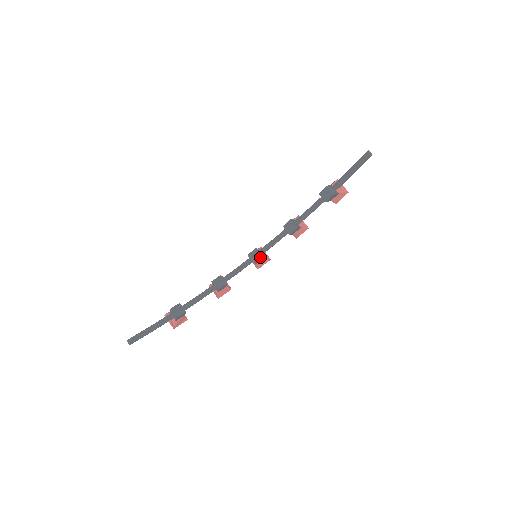
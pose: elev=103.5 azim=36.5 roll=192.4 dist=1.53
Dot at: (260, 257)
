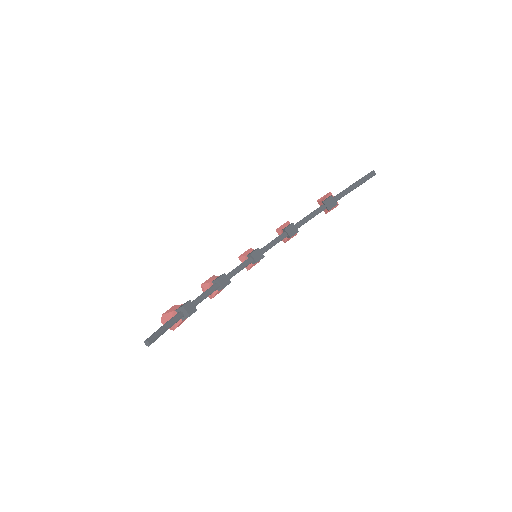
Dot at: (262, 257)
